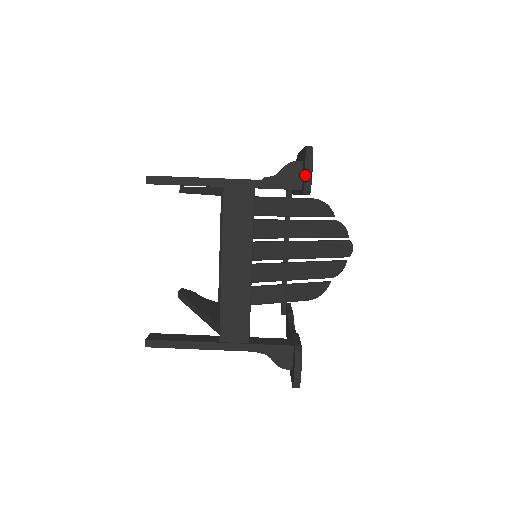
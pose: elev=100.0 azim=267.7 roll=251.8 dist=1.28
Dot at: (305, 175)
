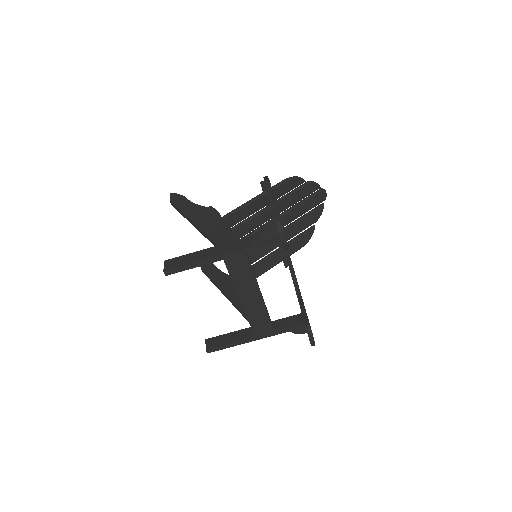
Dot at: (282, 244)
